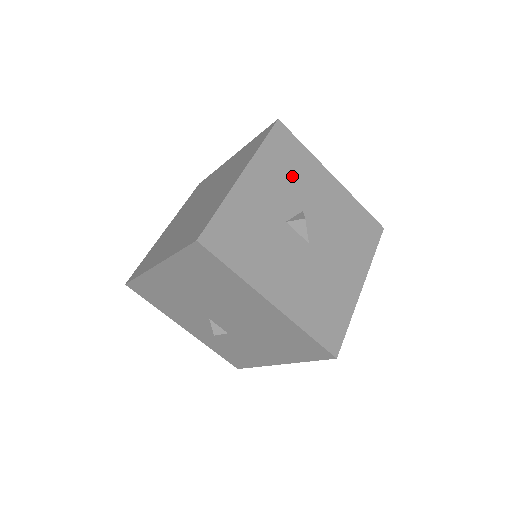
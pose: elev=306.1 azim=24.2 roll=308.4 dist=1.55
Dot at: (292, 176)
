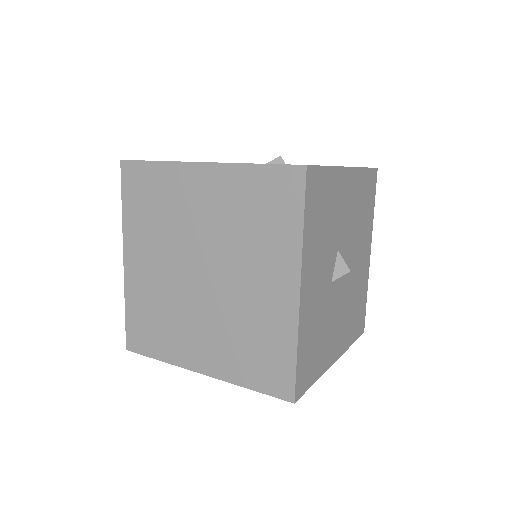
Dot at: (327, 225)
